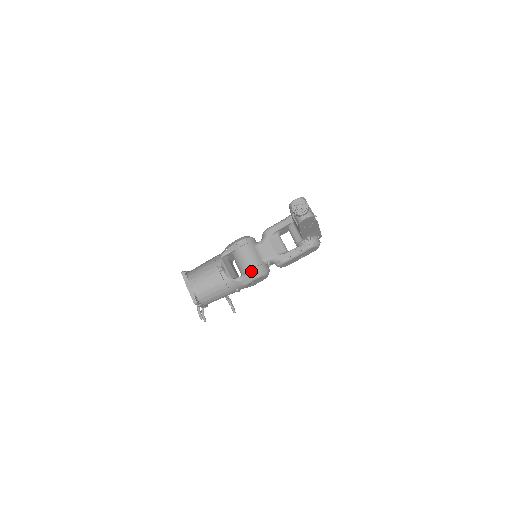
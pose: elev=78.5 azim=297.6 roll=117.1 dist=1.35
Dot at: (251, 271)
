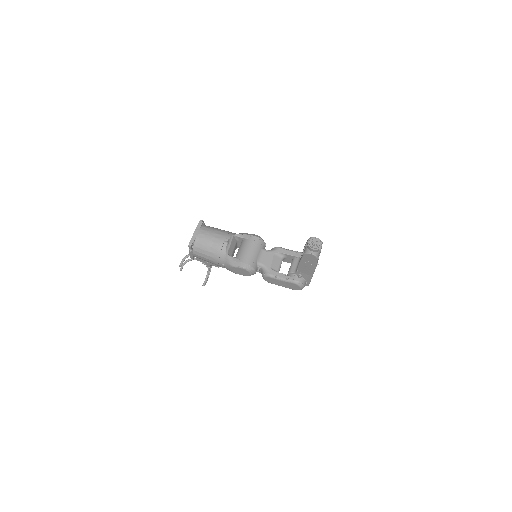
Dot at: (244, 260)
